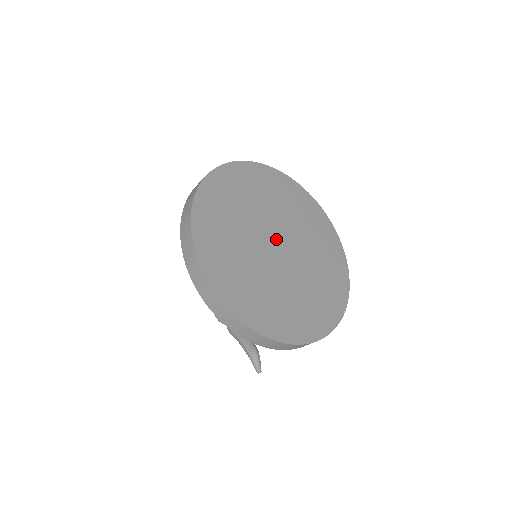
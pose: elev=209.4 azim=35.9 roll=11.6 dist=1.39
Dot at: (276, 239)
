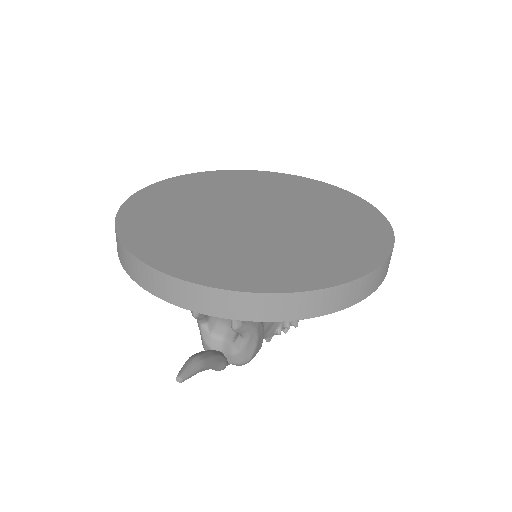
Dot at: (258, 211)
